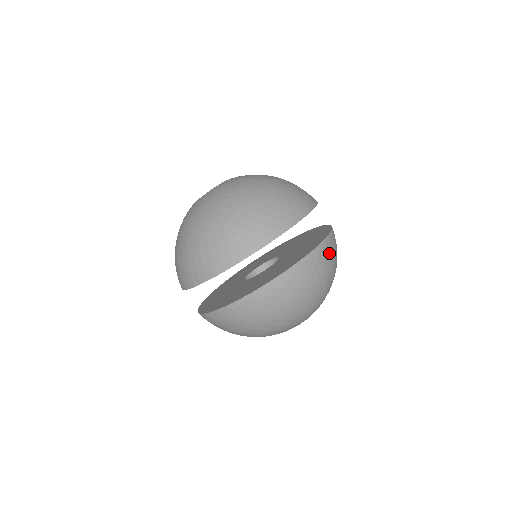
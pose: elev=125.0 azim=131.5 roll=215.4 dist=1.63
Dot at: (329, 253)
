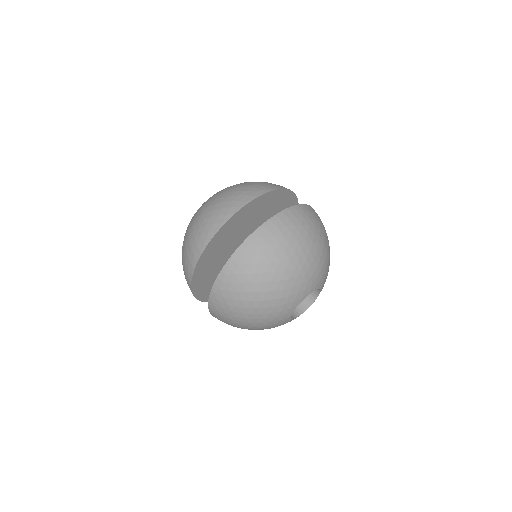
Dot at: (302, 217)
